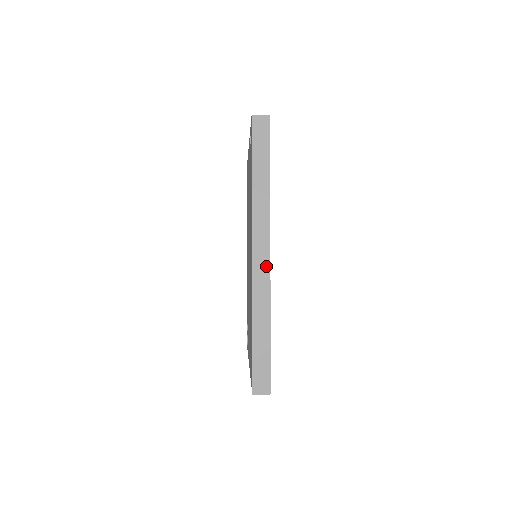
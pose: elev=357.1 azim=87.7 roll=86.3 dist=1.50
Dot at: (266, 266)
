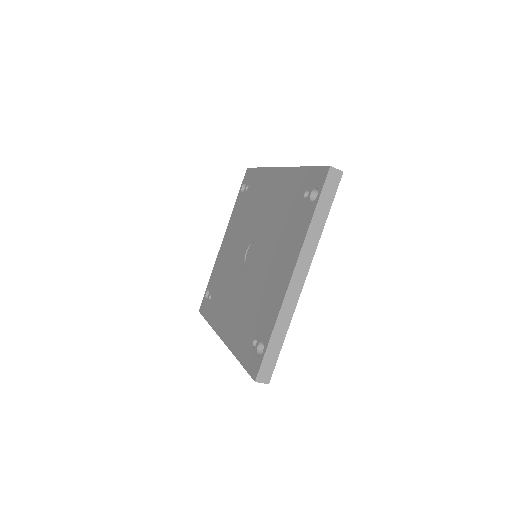
Dot at: occluded
